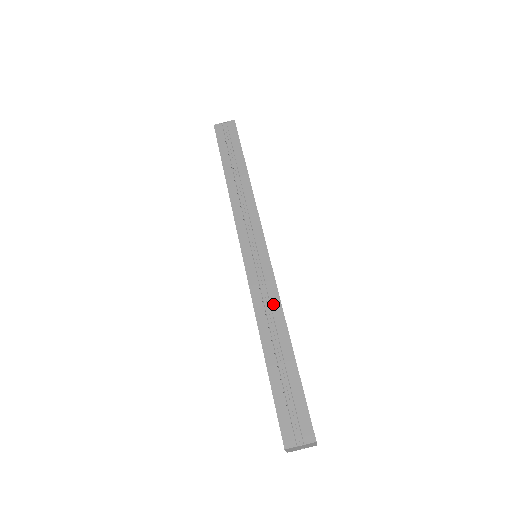
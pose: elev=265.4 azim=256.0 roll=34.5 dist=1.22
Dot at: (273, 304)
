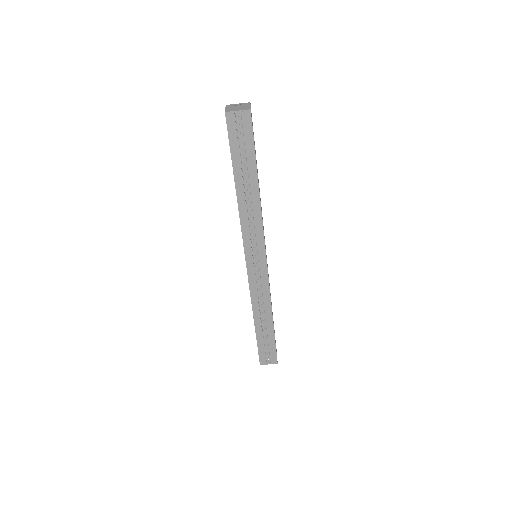
Dot at: (265, 300)
